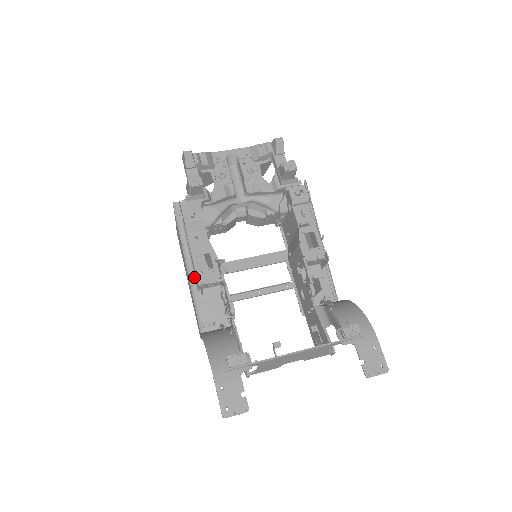
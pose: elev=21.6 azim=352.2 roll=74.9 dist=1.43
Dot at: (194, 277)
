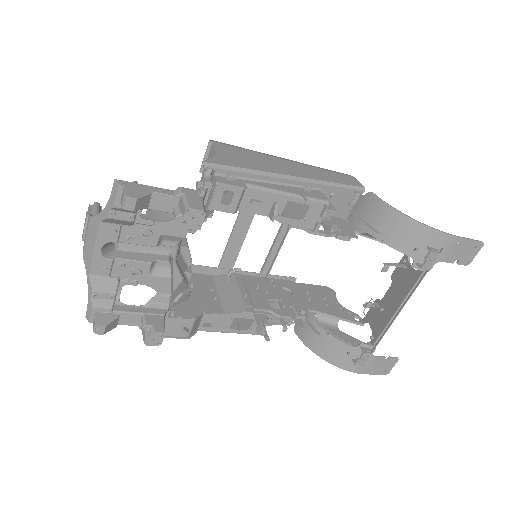
Dot at: occluded
